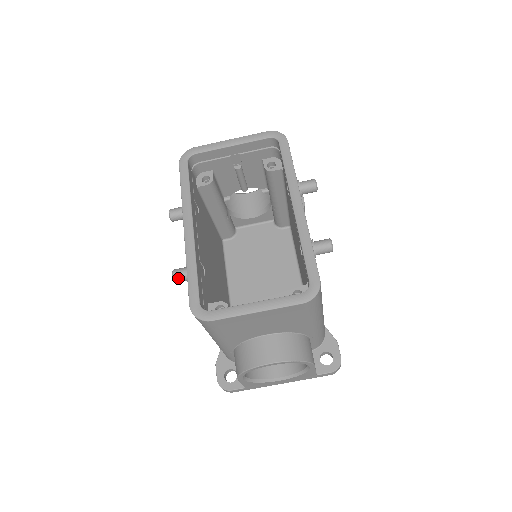
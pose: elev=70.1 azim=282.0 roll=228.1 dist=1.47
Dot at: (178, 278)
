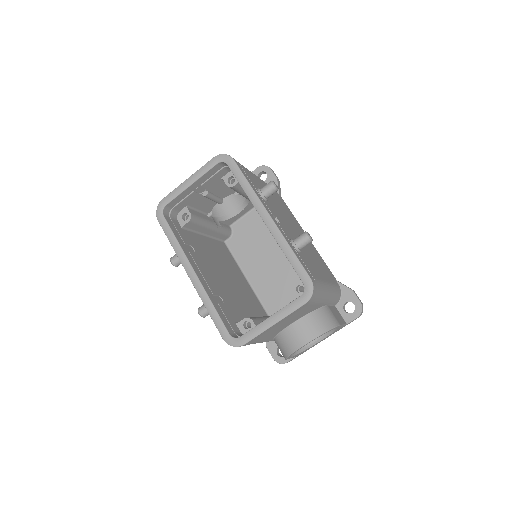
Dot at: (204, 315)
